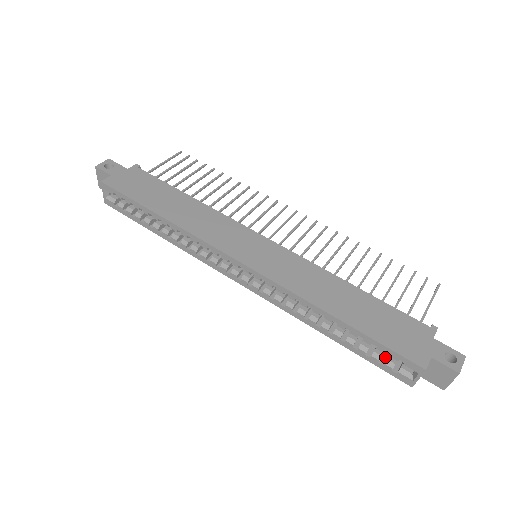
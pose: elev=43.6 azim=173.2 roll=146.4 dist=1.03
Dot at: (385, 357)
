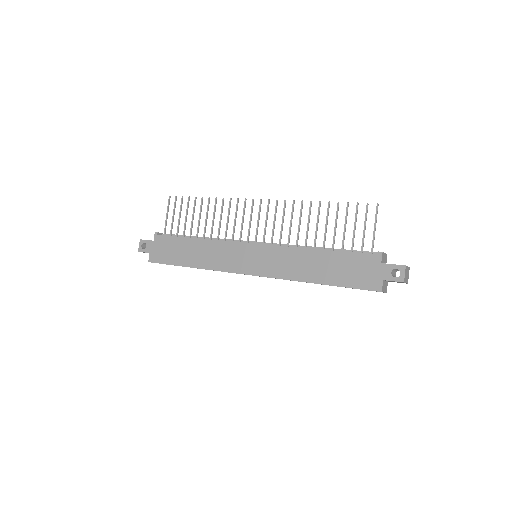
Dot at: occluded
